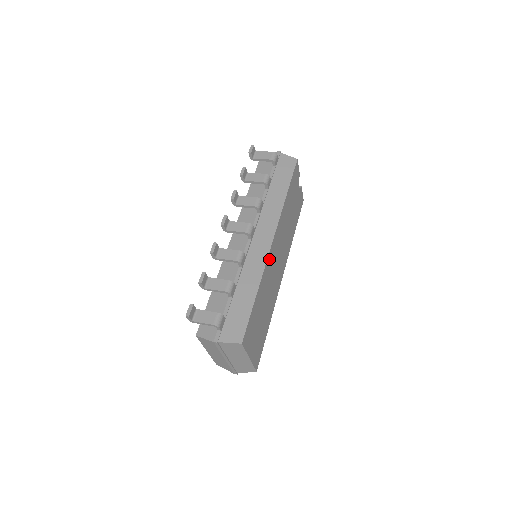
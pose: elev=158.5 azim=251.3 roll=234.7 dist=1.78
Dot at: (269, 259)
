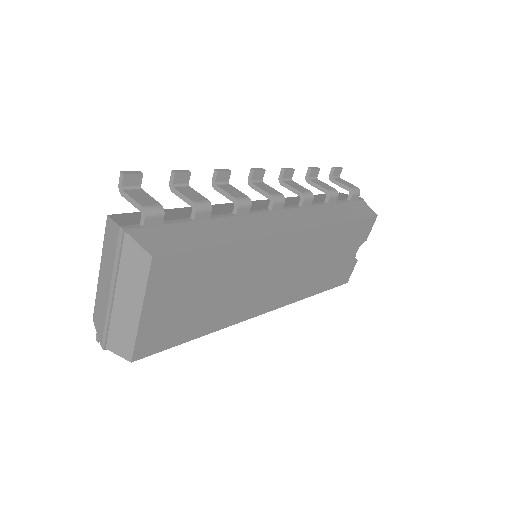
Dot at: (273, 242)
